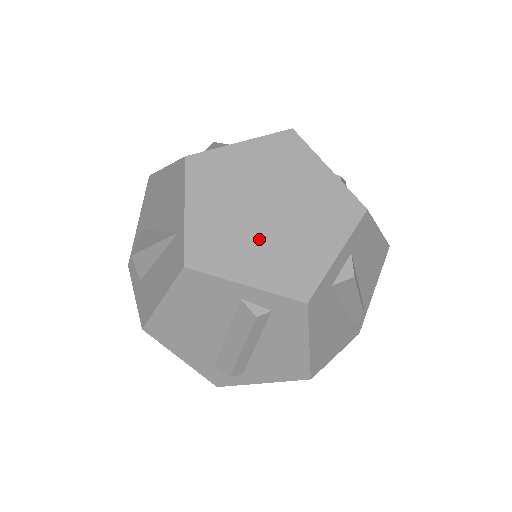
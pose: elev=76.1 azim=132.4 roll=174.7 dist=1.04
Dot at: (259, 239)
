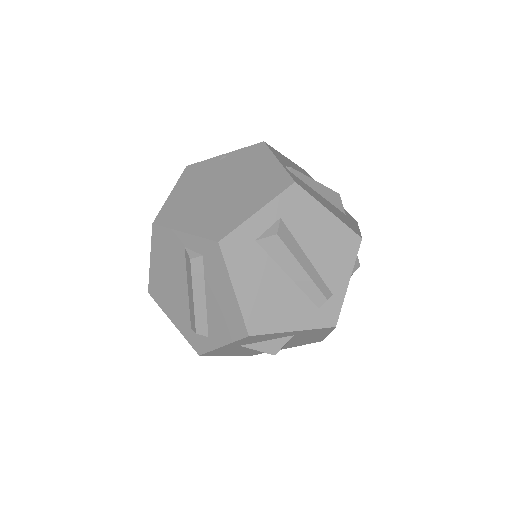
Dot at: (206, 206)
